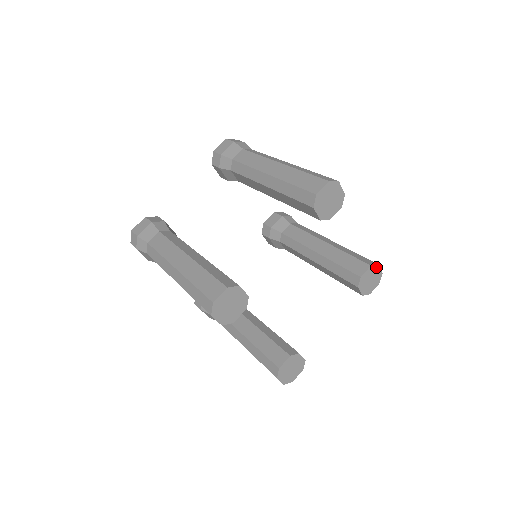
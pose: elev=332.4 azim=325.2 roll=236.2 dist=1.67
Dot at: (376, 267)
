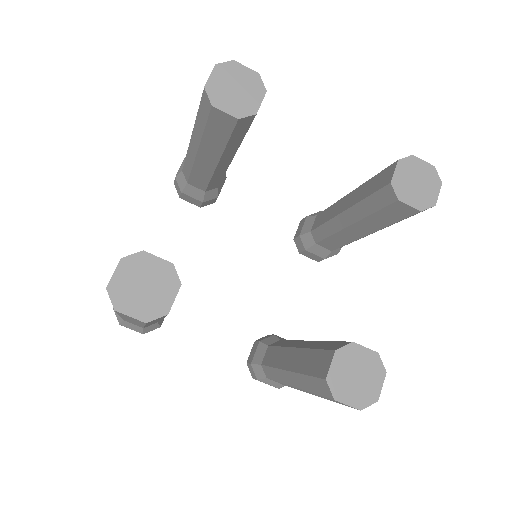
Dot at: (381, 371)
